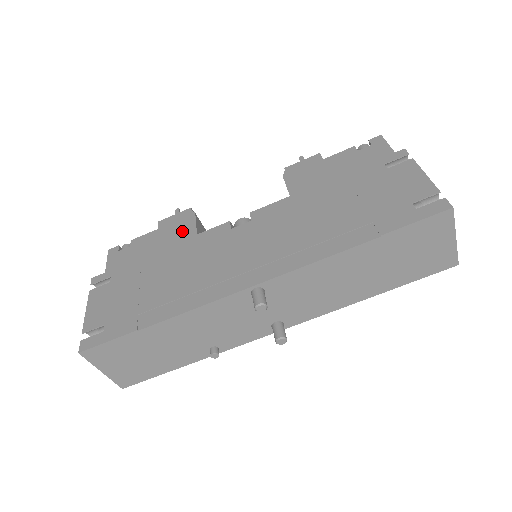
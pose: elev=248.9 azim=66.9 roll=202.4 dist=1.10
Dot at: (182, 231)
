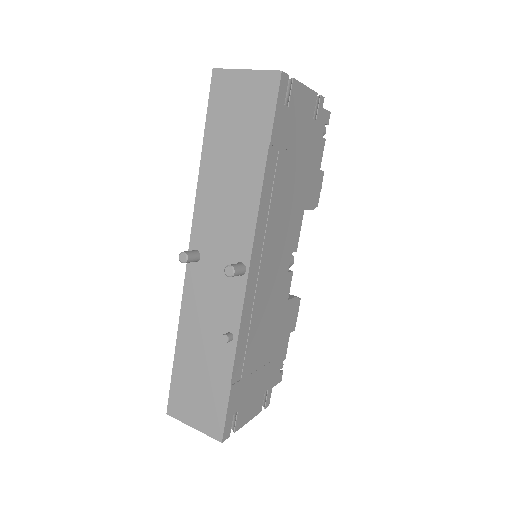
Dot at: occluded
